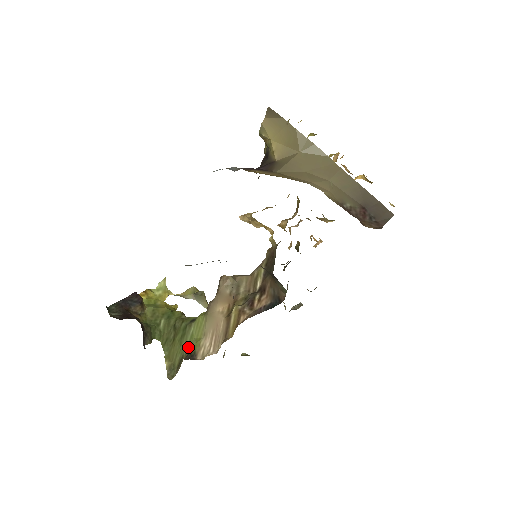
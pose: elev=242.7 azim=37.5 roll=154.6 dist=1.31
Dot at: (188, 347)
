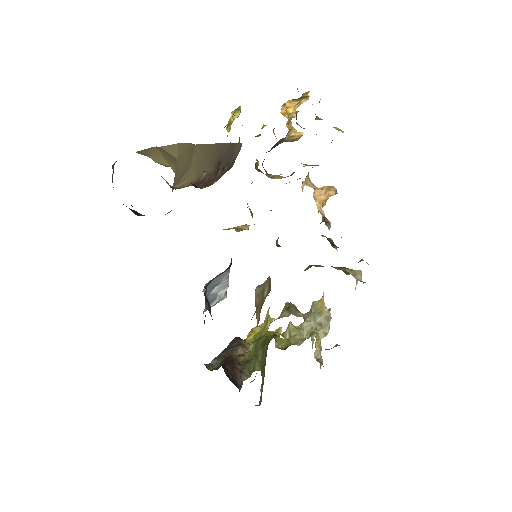
Dot at: occluded
